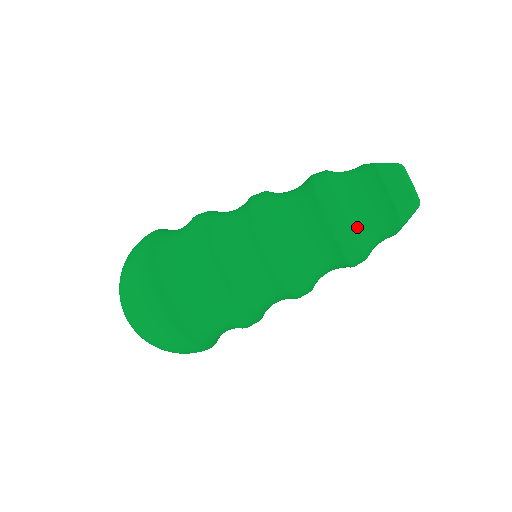
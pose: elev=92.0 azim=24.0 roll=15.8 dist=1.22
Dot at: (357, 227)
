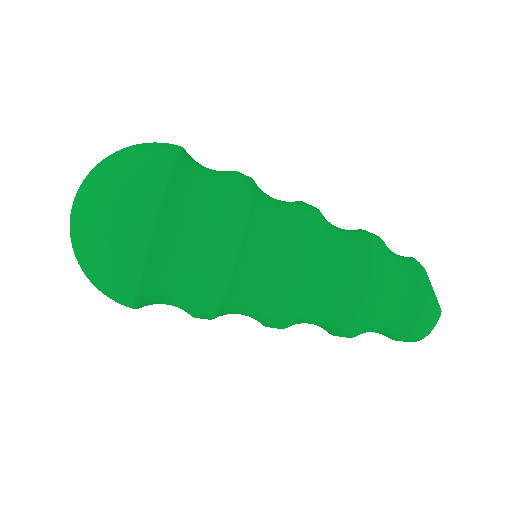
Dot at: (365, 332)
